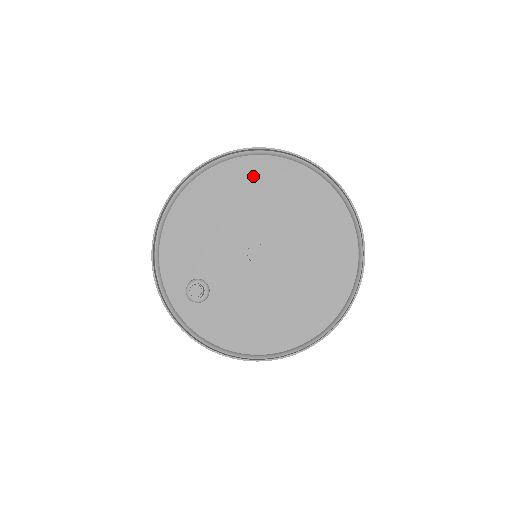
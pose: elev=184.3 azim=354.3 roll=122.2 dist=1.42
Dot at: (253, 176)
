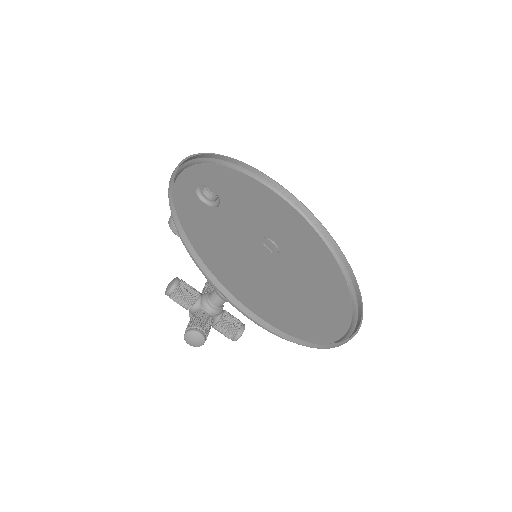
Dot at: (308, 234)
